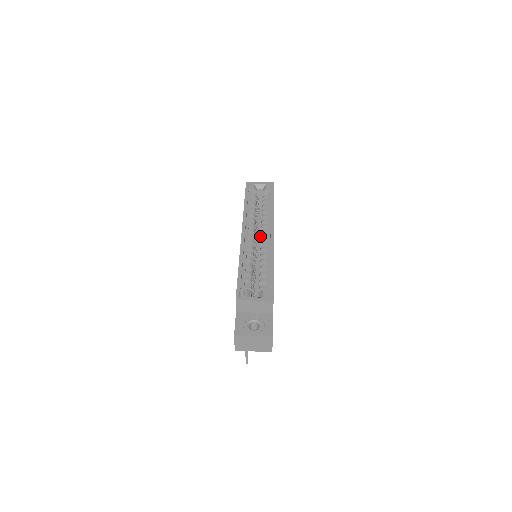
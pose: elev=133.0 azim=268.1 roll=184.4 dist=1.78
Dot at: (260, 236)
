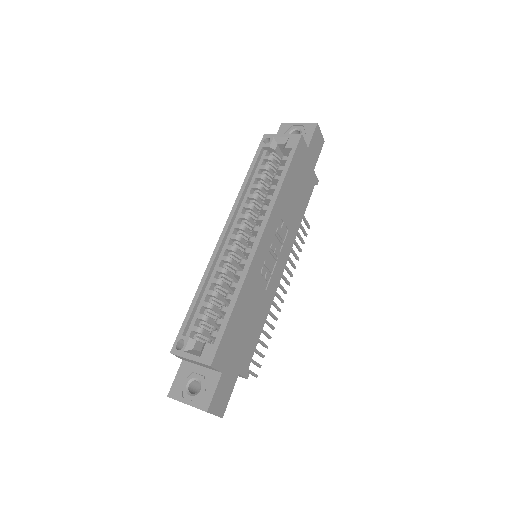
Dot at: occluded
